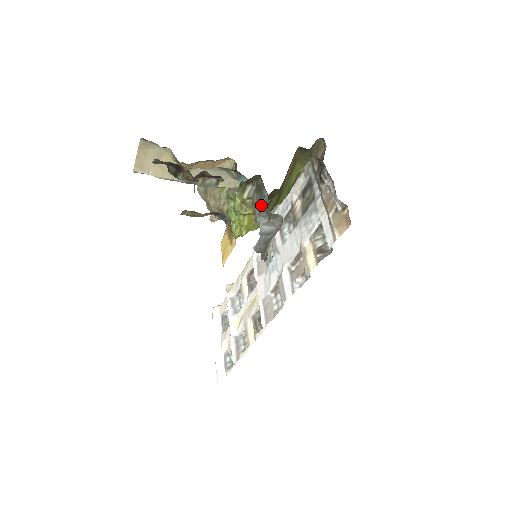
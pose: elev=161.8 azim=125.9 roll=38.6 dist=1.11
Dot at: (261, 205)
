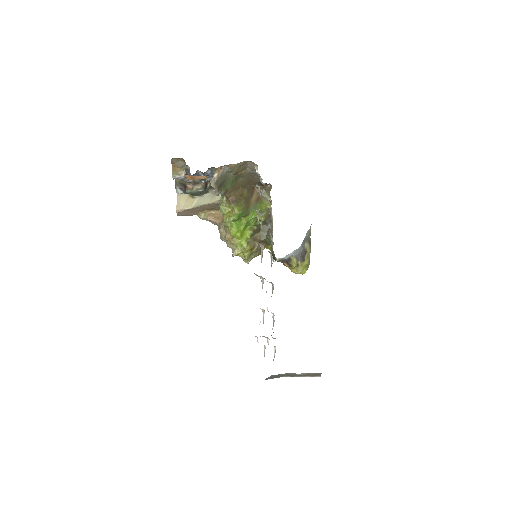
Dot at: occluded
